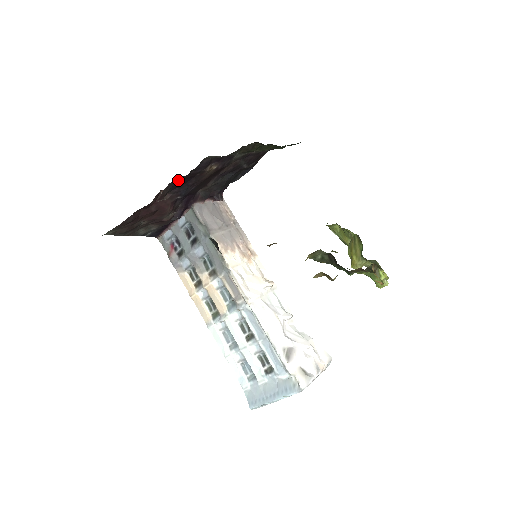
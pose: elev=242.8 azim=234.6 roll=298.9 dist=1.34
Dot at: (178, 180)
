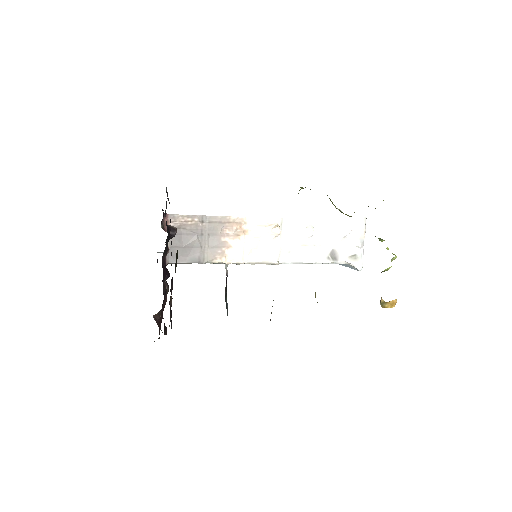
Dot at: occluded
